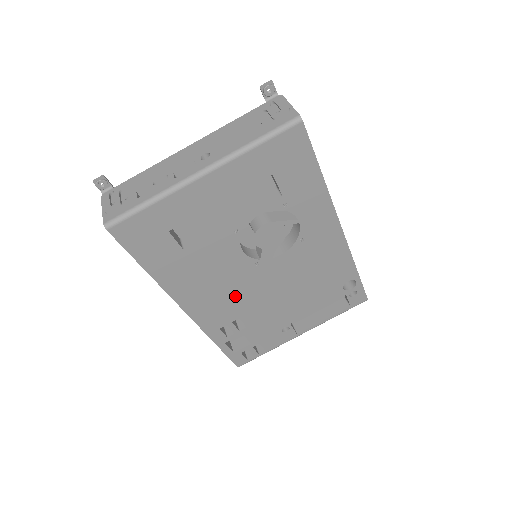
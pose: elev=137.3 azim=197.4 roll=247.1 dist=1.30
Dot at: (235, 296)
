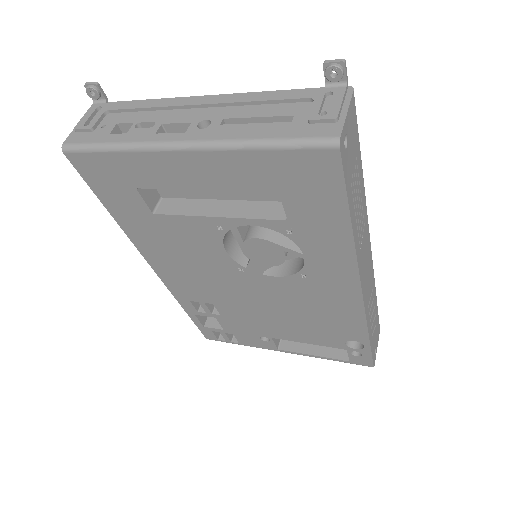
Dot at: (211, 284)
